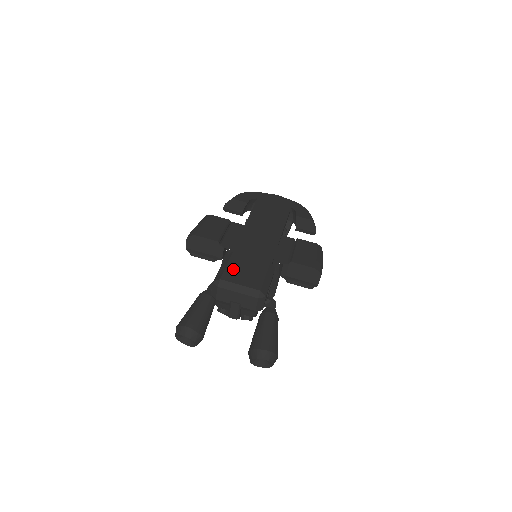
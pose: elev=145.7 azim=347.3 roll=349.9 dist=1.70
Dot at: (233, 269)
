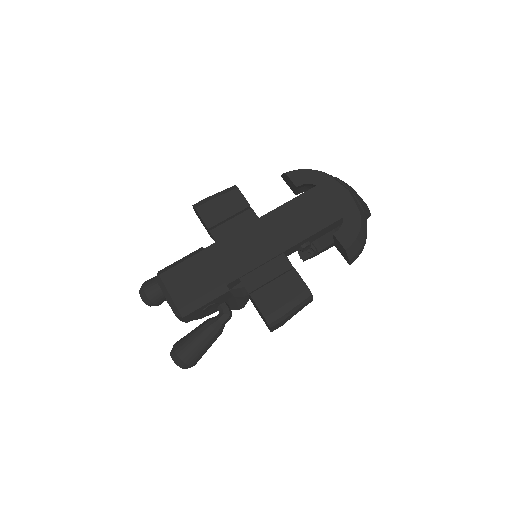
Dot at: (181, 270)
